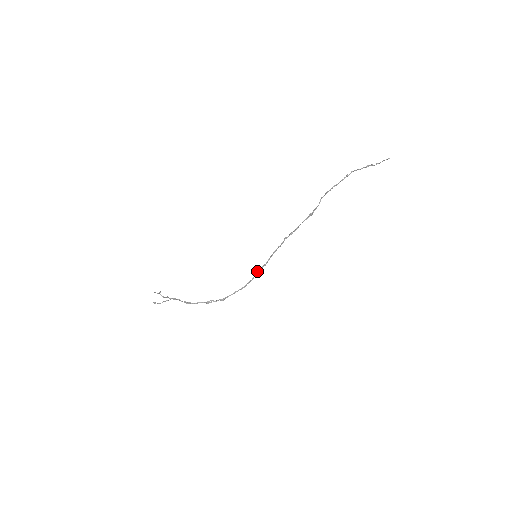
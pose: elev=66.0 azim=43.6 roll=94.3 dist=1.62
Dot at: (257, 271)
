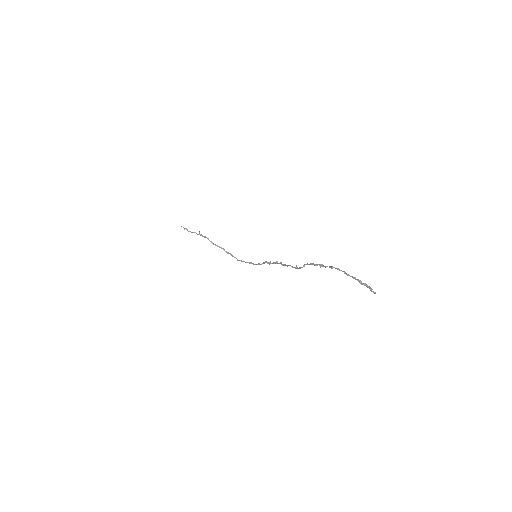
Dot at: (265, 262)
